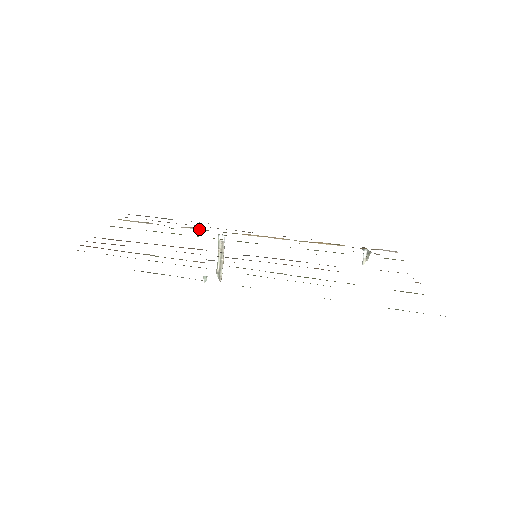
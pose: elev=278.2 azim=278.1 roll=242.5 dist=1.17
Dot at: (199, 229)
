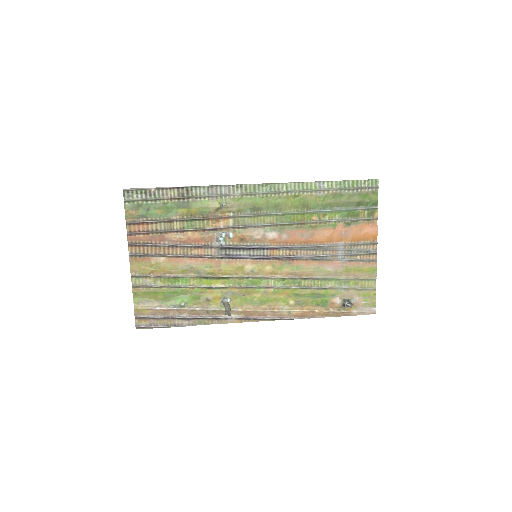
Dot at: (205, 309)
